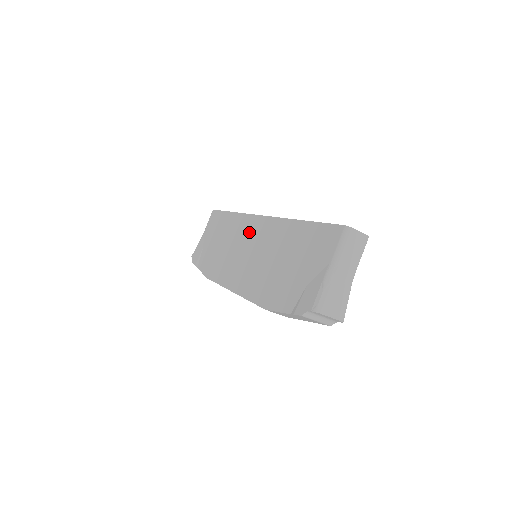
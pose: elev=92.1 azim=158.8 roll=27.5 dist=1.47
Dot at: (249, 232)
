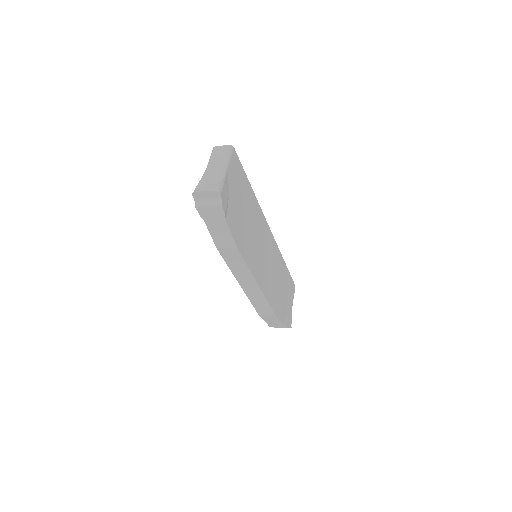
Dot at: occluded
